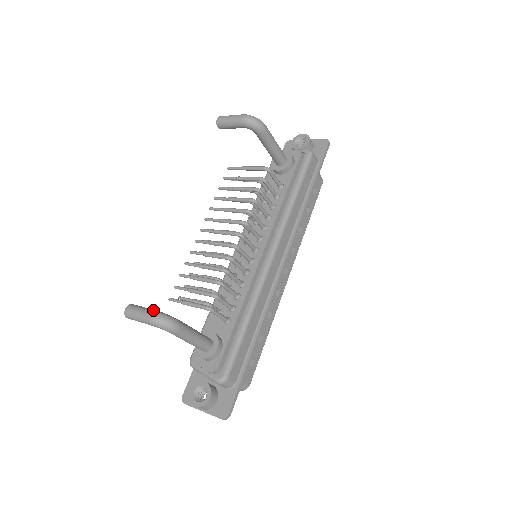
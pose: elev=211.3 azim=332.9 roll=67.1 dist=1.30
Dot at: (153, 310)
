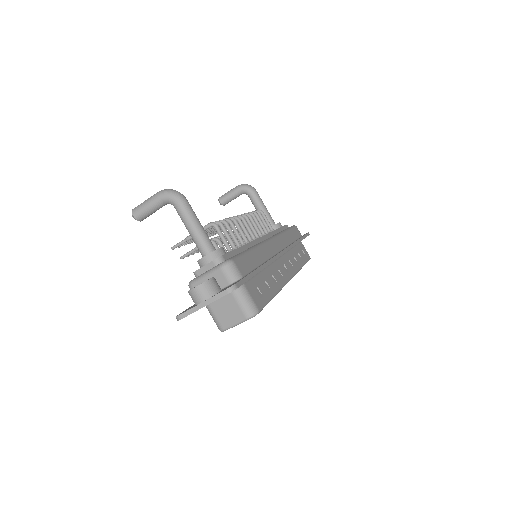
Dot at: occluded
